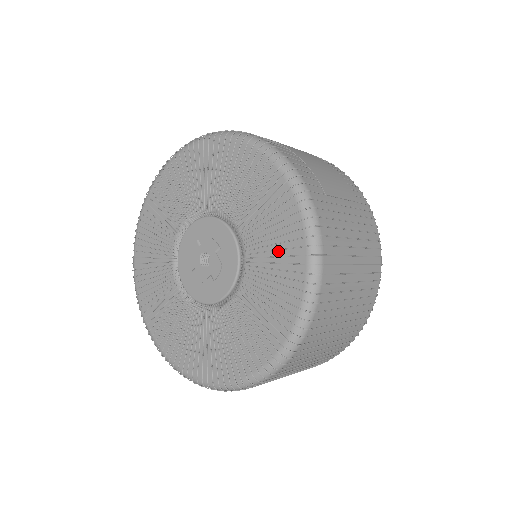
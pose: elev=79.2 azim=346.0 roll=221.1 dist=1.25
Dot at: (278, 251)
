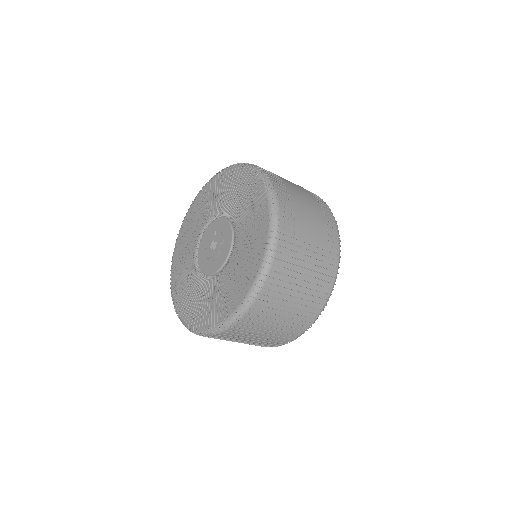
Dot at: (247, 261)
